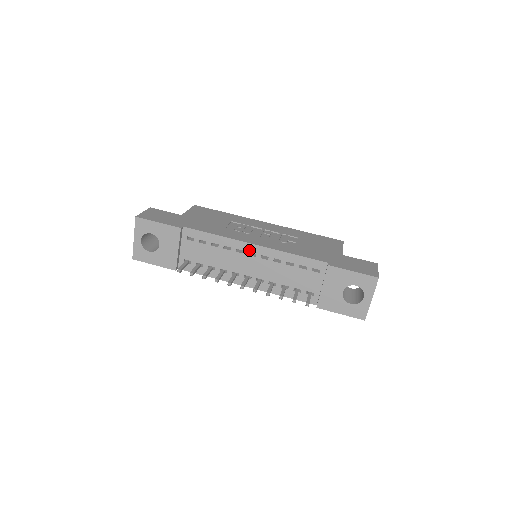
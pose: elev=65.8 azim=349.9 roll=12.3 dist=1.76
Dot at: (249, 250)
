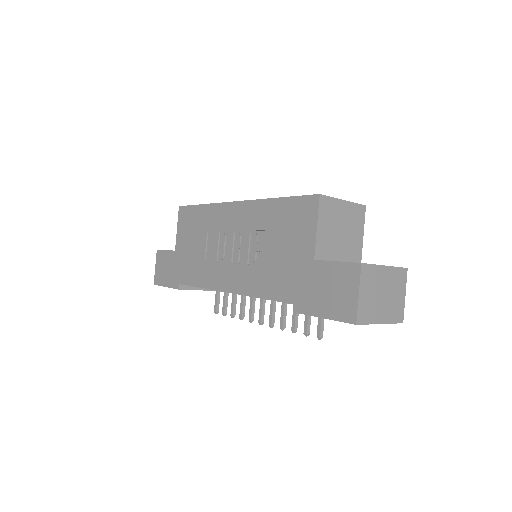
Dot at: occluded
